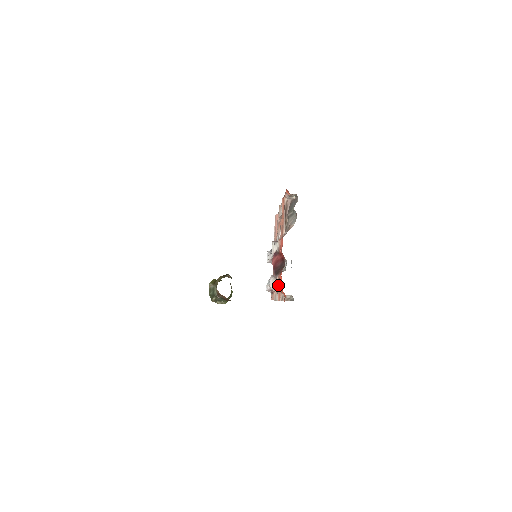
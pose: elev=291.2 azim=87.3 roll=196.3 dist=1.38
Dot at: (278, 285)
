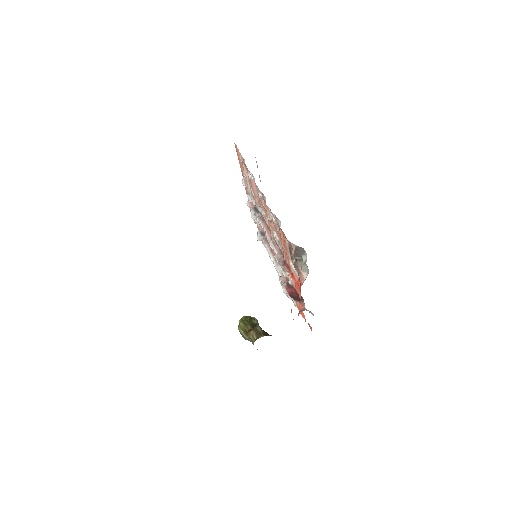
Dot at: (298, 309)
